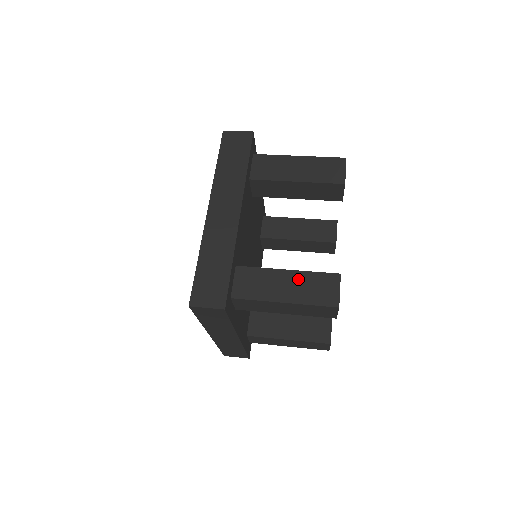
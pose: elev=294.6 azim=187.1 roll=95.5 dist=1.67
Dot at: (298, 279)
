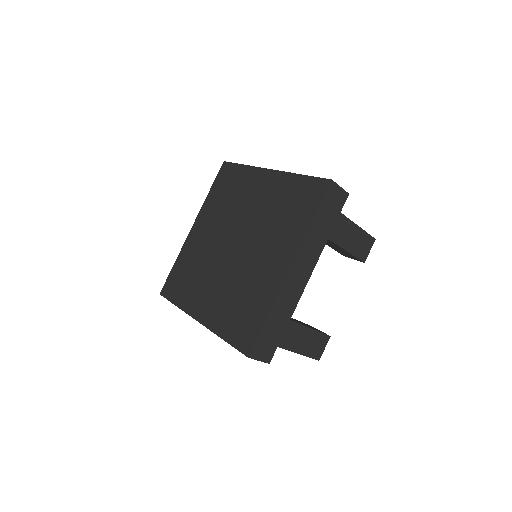
Dot at: (309, 336)
